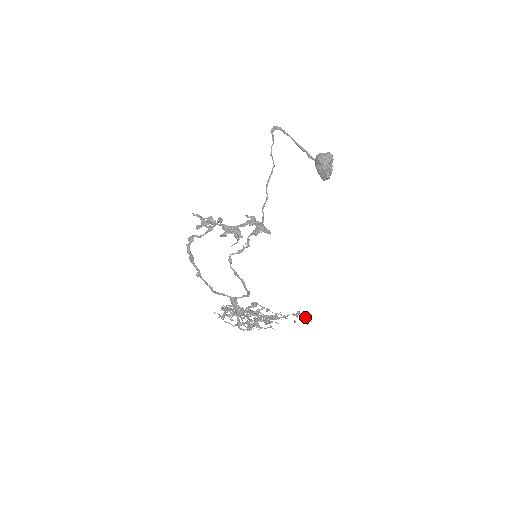
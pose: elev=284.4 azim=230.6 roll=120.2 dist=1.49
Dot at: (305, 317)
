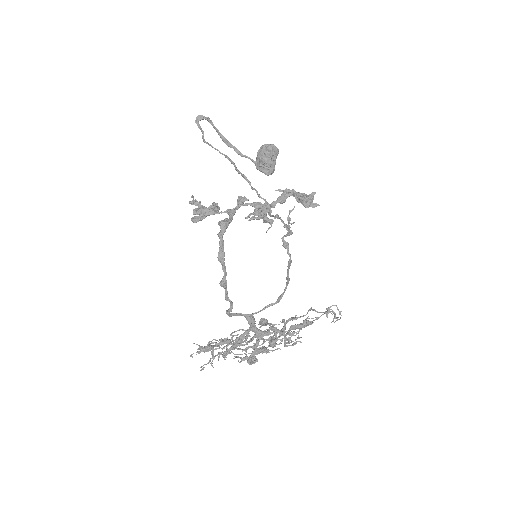
Dot at: occluded
